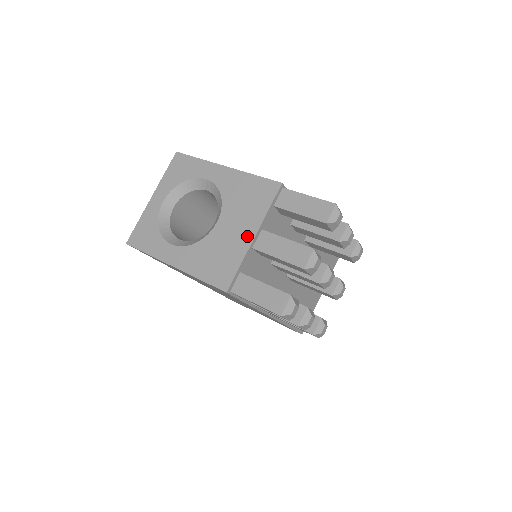
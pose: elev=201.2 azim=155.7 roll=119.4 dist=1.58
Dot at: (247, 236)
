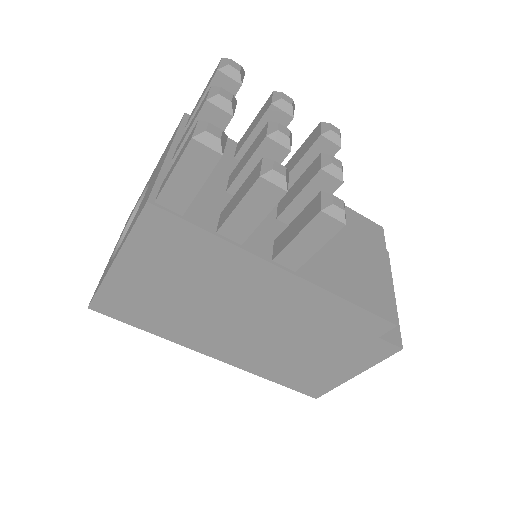
Dot at: (163, 160)
